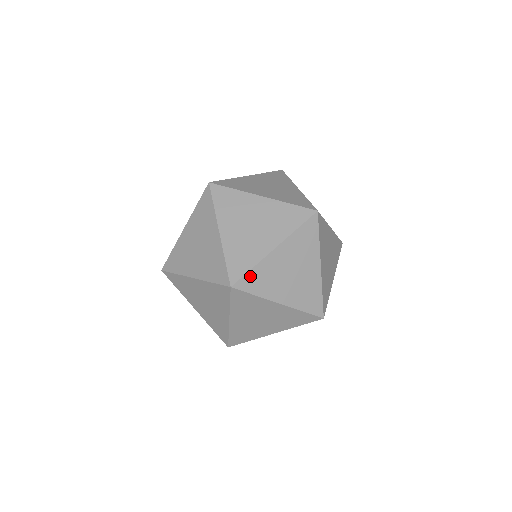
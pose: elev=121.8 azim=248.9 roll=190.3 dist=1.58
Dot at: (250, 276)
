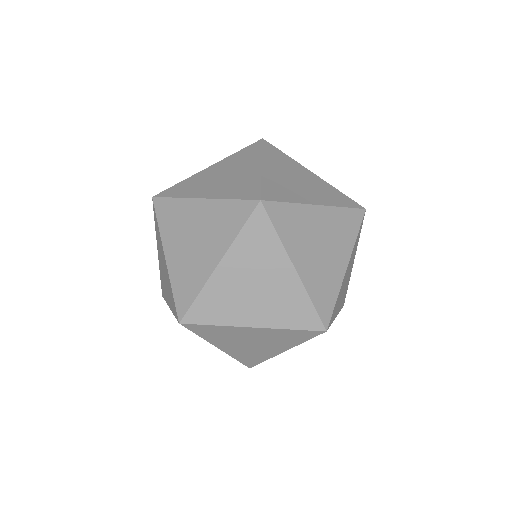
Dot at: (283, 208)
